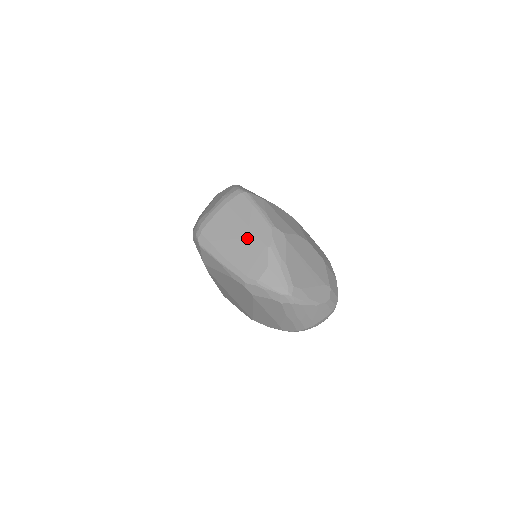
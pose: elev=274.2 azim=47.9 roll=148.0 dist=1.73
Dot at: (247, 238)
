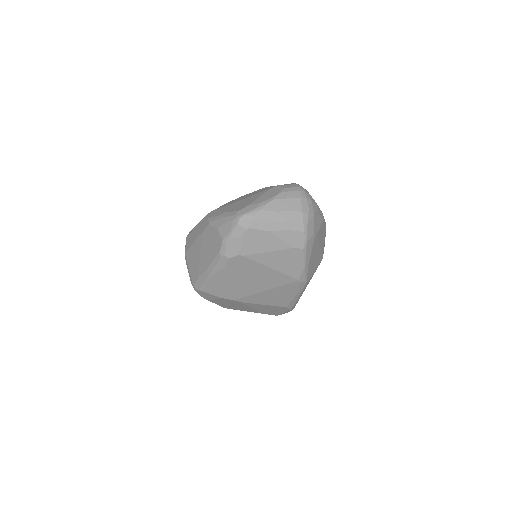
Dot at: (201, 242)
